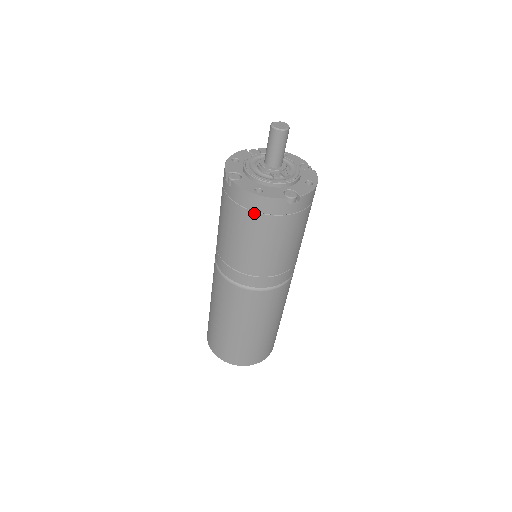
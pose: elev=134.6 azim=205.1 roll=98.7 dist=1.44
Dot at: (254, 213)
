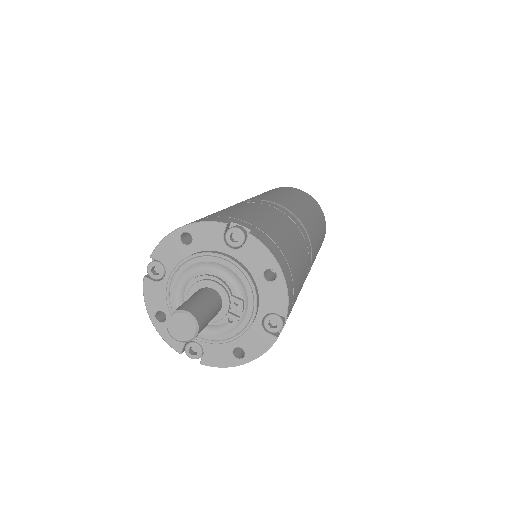
Dot at: occluded
